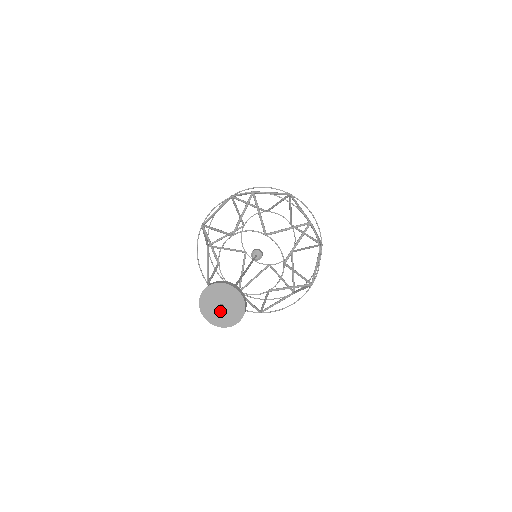
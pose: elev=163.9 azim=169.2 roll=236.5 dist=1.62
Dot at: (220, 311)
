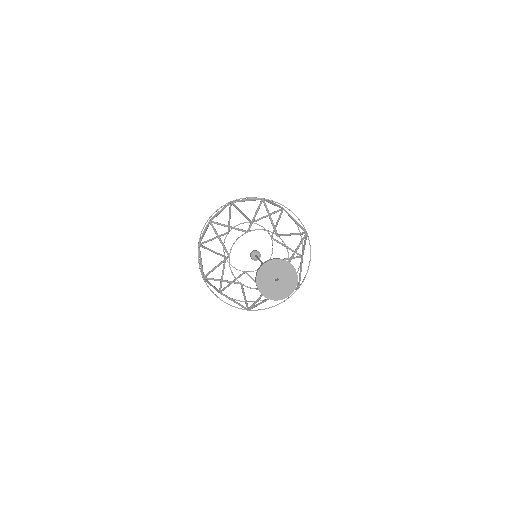
Dot at: (274, 285)
